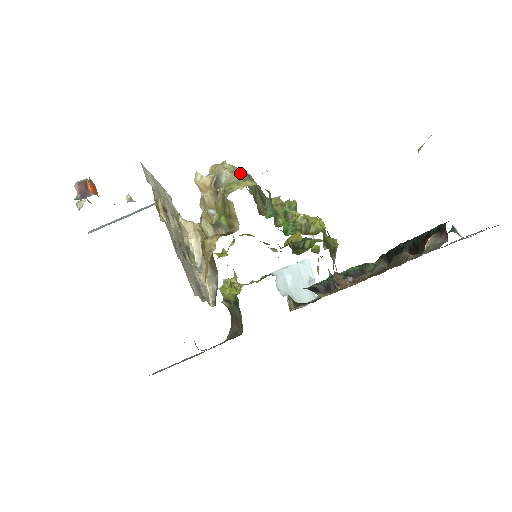
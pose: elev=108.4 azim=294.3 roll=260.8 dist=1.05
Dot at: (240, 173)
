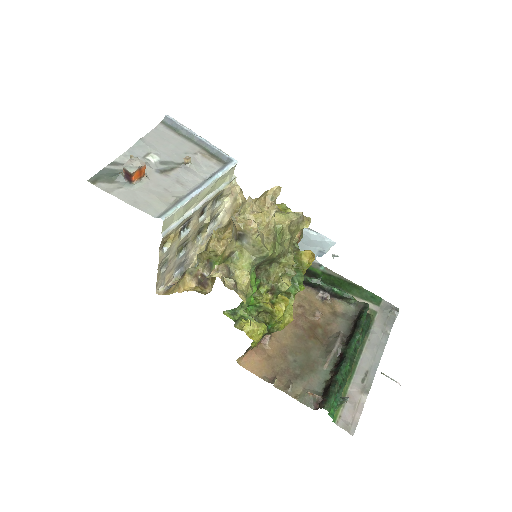
Dot at: (259, 252)
